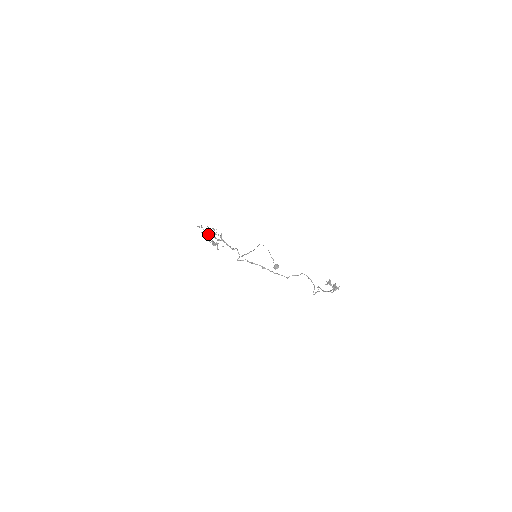
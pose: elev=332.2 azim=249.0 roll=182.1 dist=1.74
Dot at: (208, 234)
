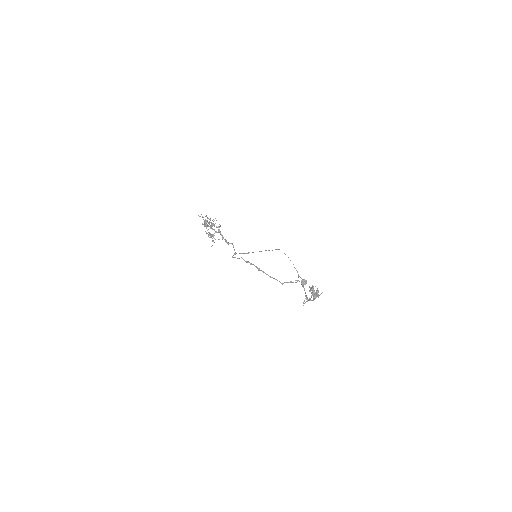
Dot at: (207, 225)
